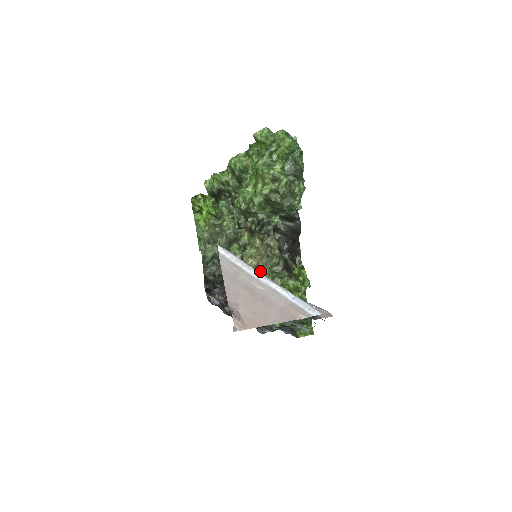
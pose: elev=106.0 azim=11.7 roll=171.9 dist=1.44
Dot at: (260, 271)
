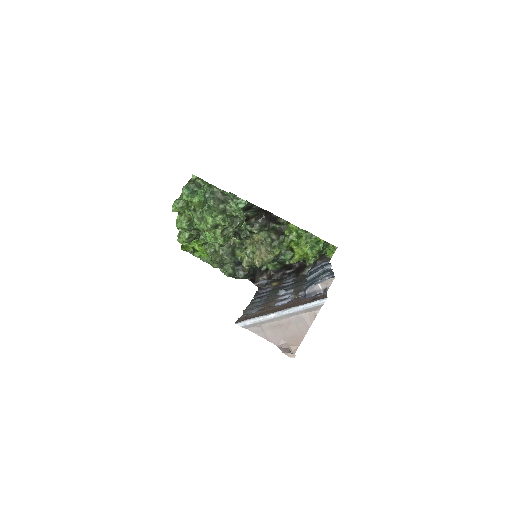
Dot at: (268, 261)
